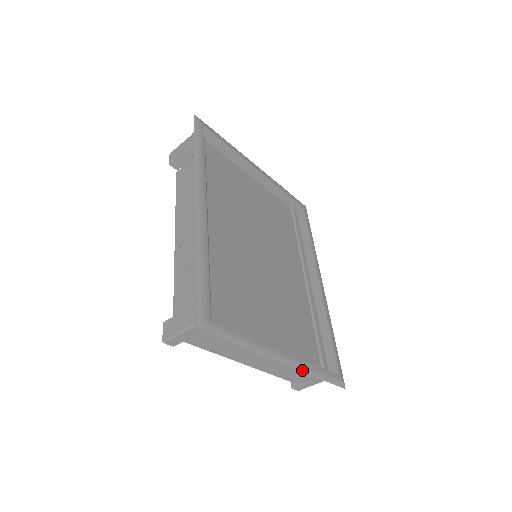
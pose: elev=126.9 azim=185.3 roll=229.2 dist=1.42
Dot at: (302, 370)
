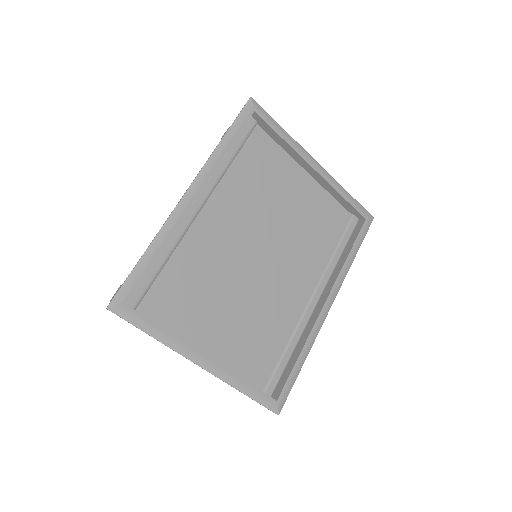
Dot at: (223, 380)
